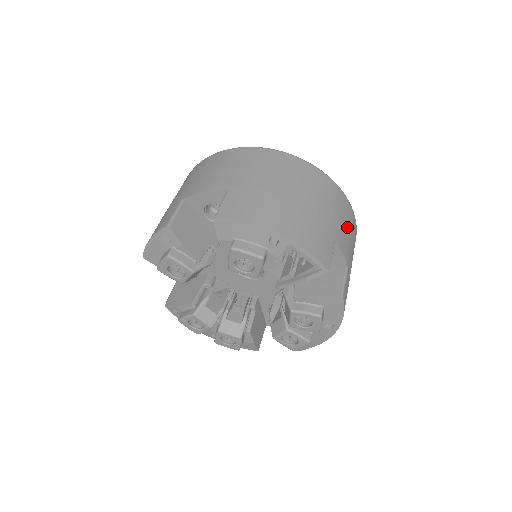
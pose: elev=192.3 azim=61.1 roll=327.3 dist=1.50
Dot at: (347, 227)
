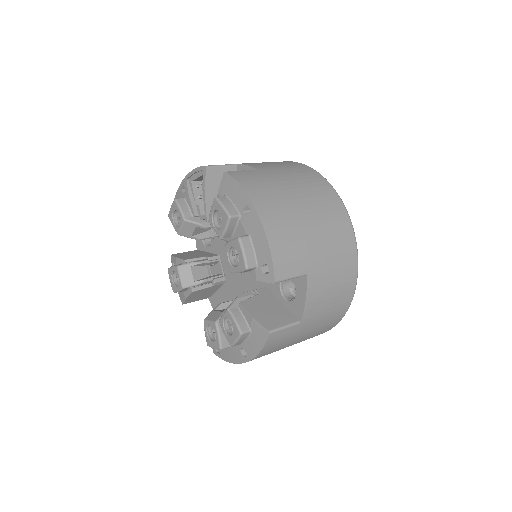
Dot at: occluded
